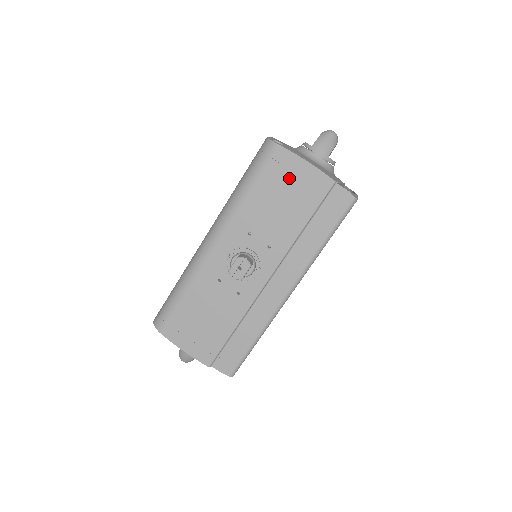
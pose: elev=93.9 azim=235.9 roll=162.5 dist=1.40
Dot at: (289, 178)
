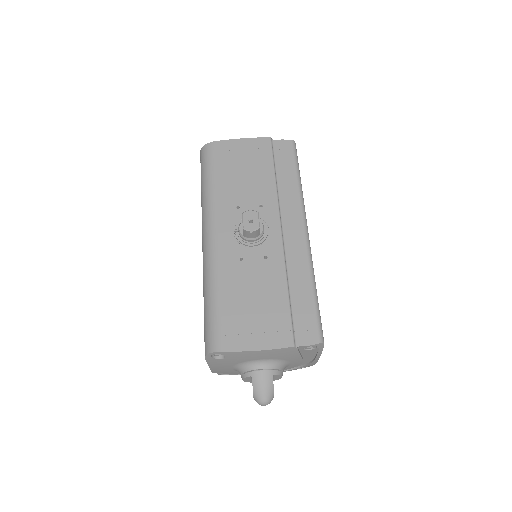
Dot at: (237, 155)
